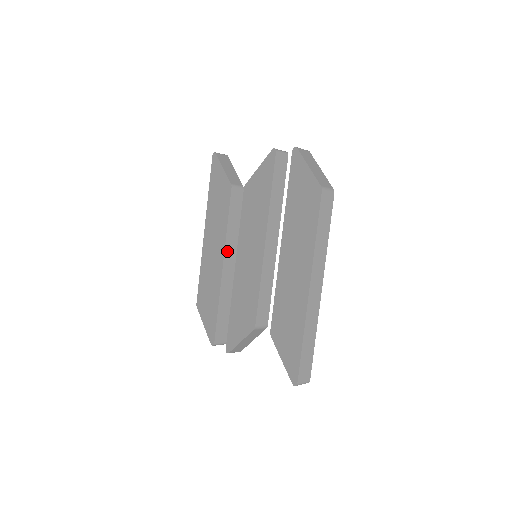
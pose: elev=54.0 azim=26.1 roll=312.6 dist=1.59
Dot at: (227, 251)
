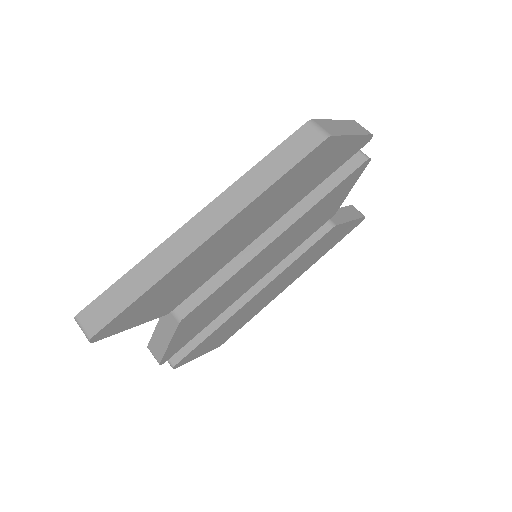
Dot at: occluded
